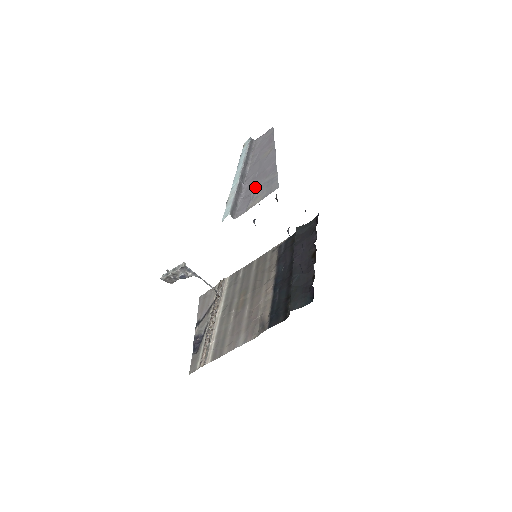
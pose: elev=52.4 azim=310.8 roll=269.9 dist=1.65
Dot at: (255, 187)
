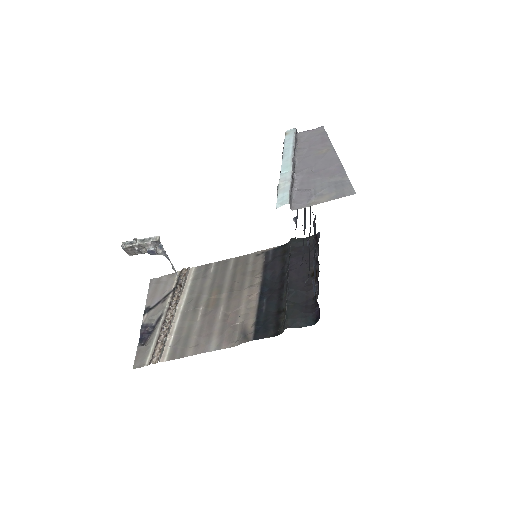
Dot at: (315, 183)
